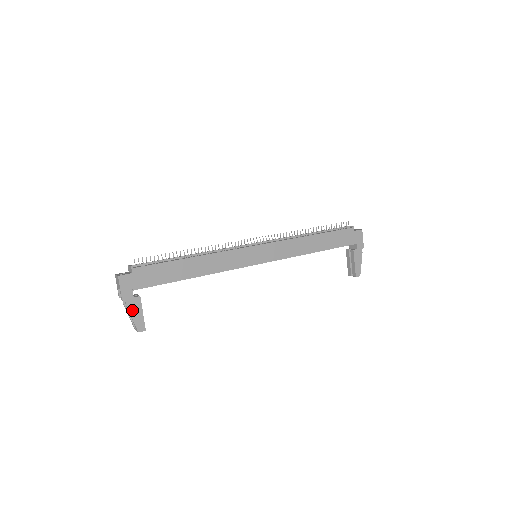
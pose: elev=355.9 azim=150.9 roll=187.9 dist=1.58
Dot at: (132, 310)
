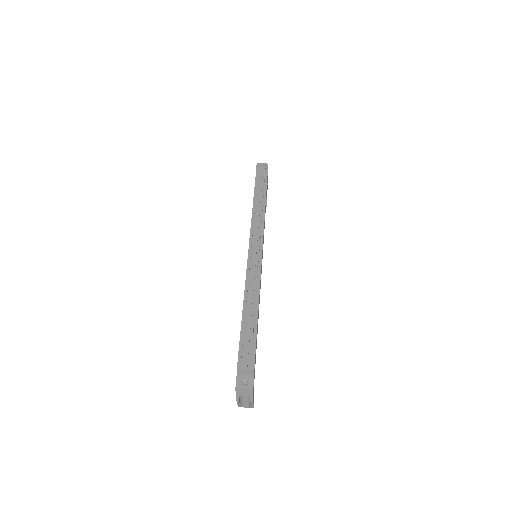
Dot at: (253, 400)
